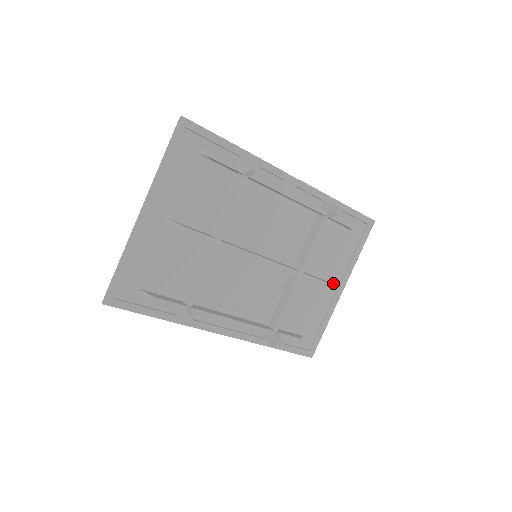
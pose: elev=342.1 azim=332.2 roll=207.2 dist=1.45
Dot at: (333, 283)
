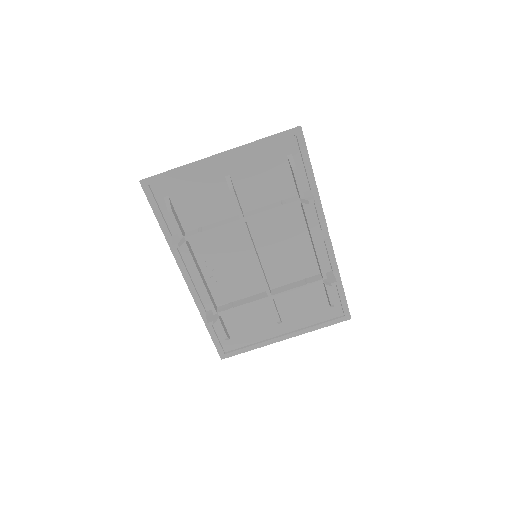
Dot at: (284, 328)
